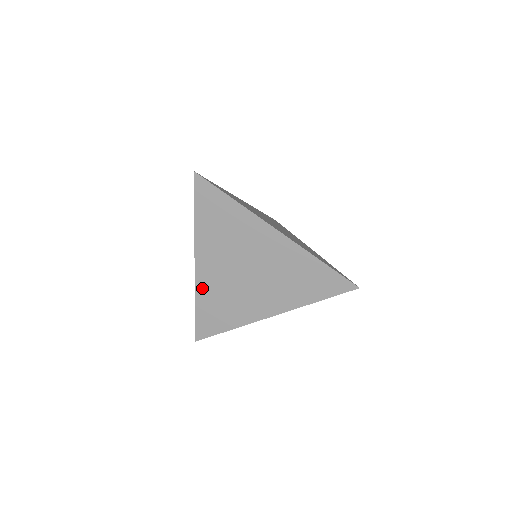
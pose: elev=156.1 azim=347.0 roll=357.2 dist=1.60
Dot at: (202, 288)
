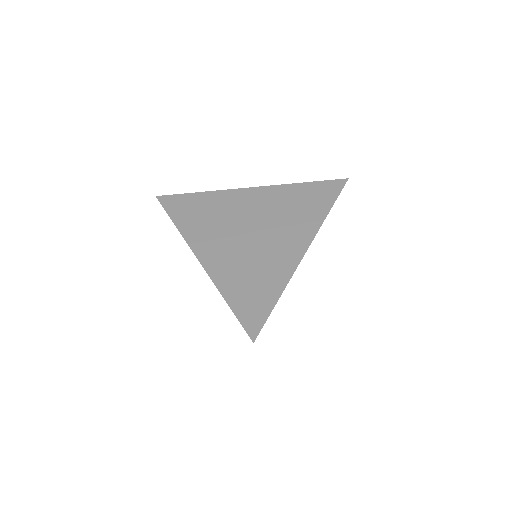
Dot at: (220, 276)
